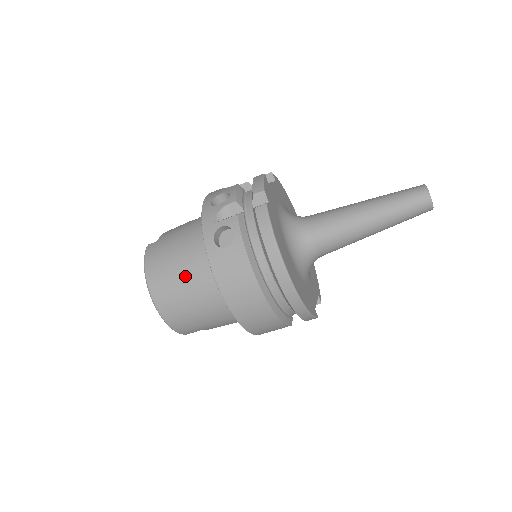
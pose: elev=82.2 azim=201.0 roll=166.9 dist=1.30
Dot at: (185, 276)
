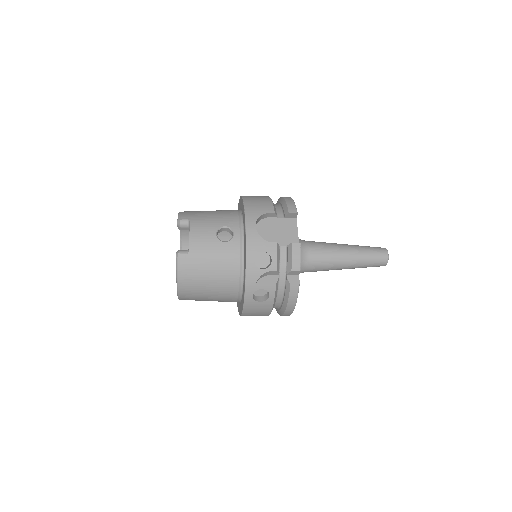
Dot at: (214, 294)
